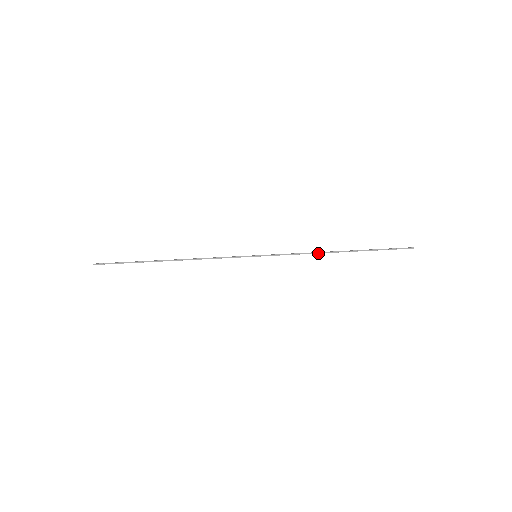
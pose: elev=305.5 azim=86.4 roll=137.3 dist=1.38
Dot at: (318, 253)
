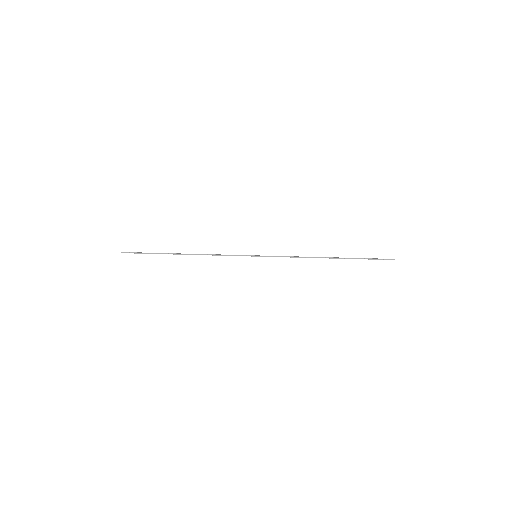
Dot at: occluded
